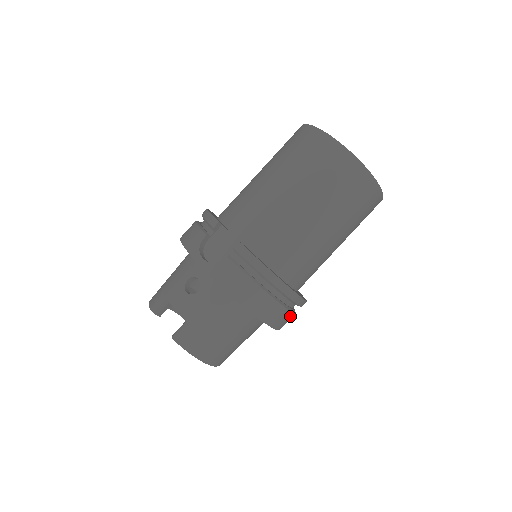
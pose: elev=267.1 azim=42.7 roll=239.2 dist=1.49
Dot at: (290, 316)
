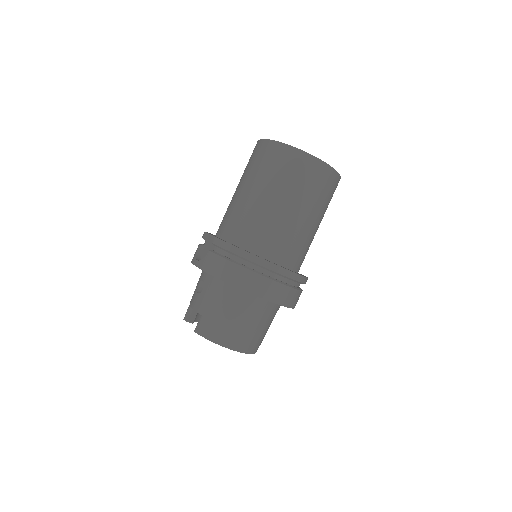
Dot at: (283, 289)
